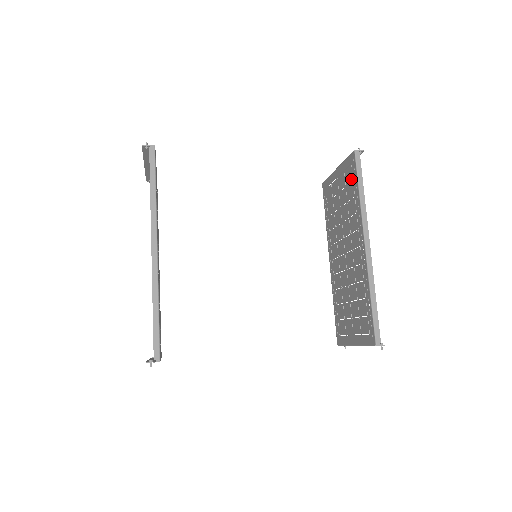
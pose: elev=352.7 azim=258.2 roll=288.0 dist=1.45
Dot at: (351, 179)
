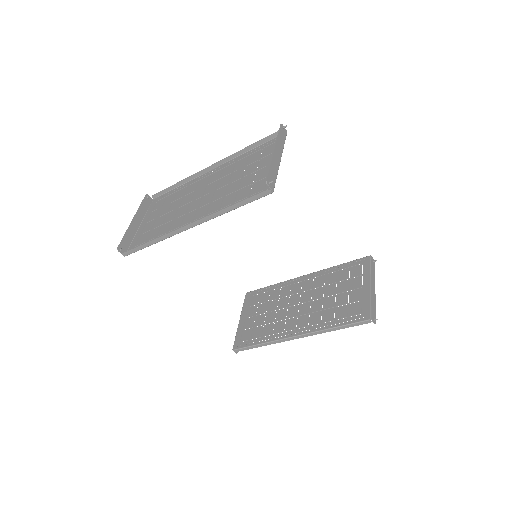
Dot at: (258, 296)
